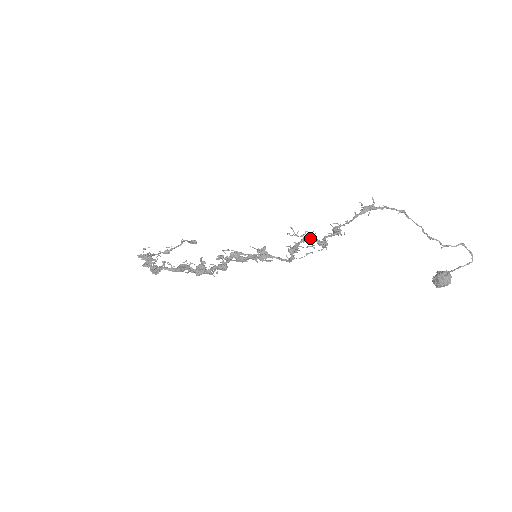
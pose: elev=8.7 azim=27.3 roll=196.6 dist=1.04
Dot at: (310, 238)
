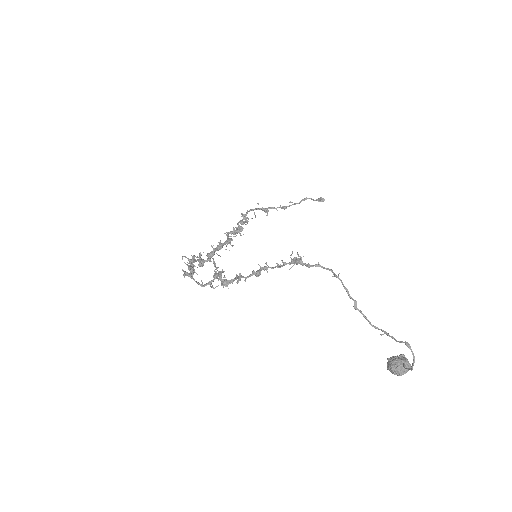
Dot at: (220, 274)
